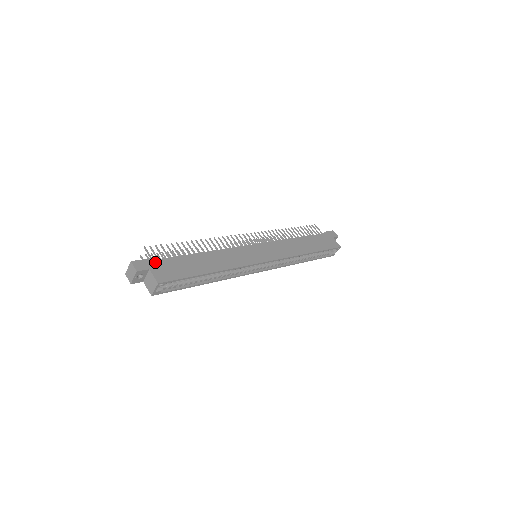
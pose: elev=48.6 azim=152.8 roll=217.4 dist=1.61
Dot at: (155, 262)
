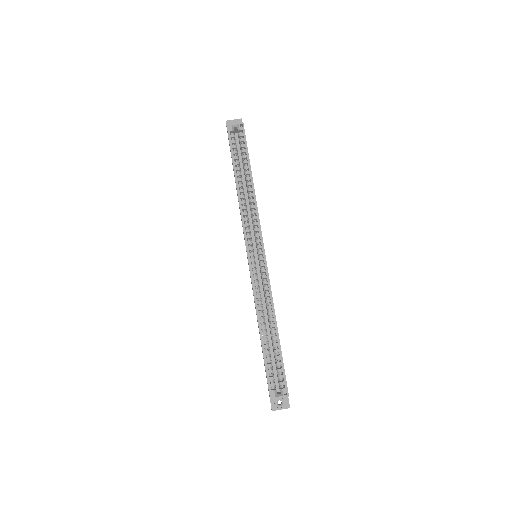
Dot at: occluded
